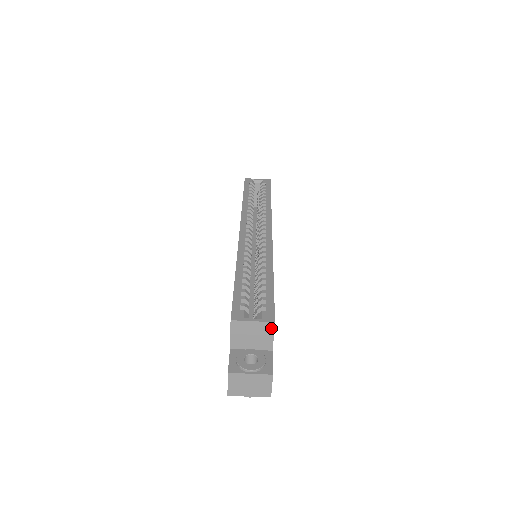
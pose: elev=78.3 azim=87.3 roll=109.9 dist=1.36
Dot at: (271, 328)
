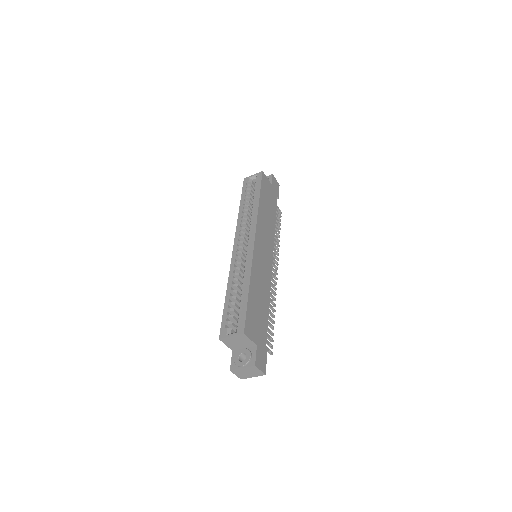
Dot at: (245, 336)
